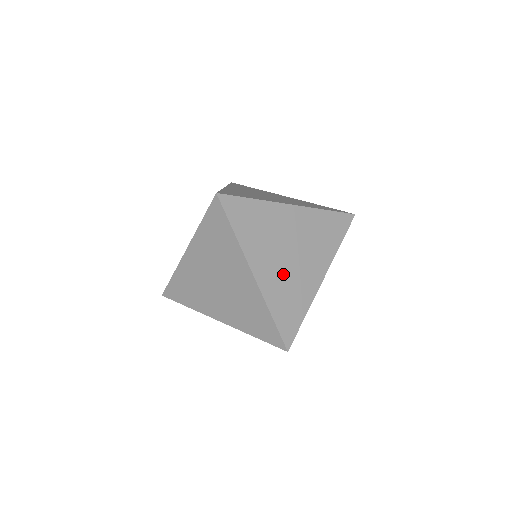
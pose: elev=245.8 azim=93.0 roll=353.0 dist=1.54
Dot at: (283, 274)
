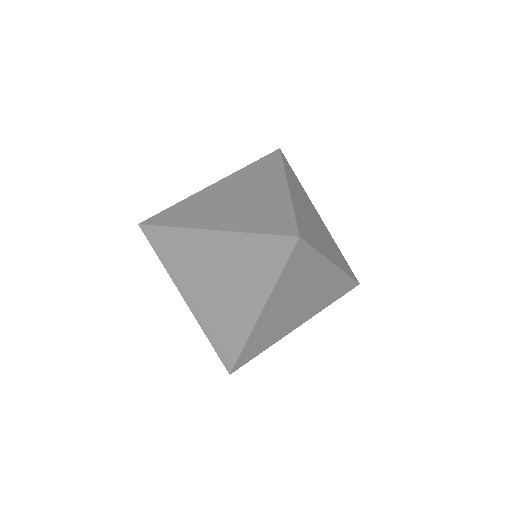
Dot at: (241, 210)
